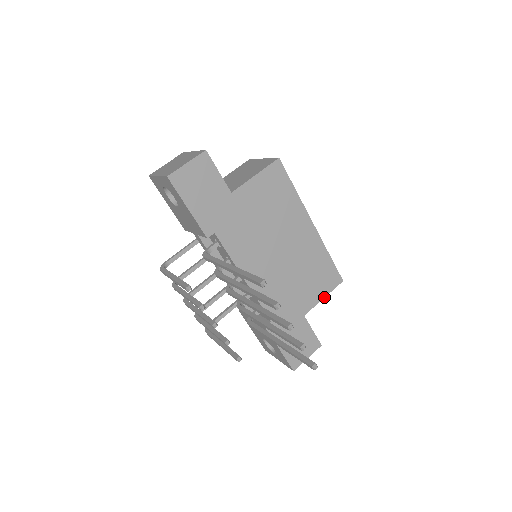
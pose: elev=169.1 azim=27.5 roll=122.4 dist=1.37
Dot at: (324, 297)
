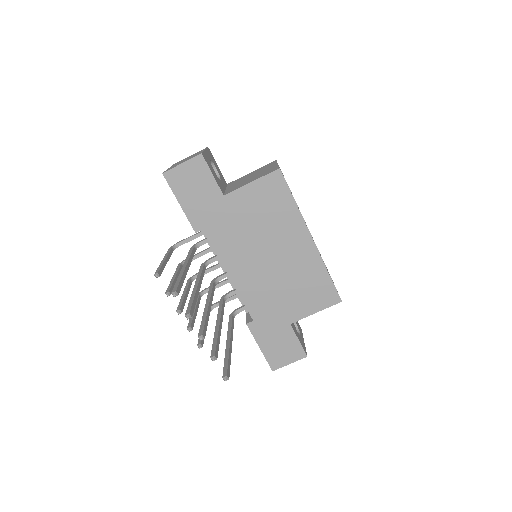
Dot at: (316, 312)
